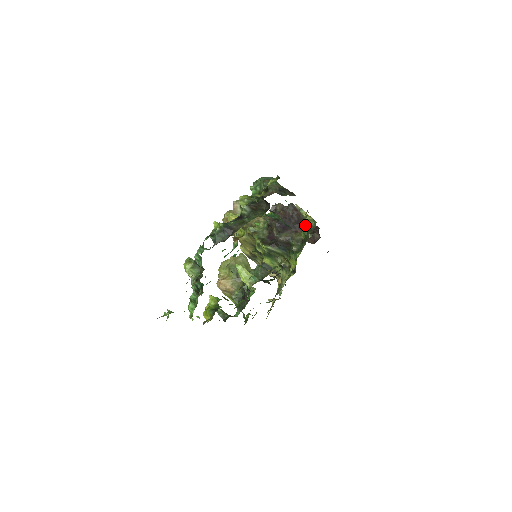
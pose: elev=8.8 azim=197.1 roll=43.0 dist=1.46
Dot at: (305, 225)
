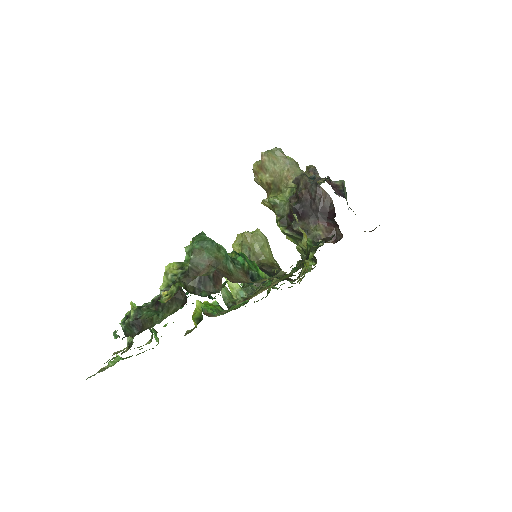
Dot at: (303, 244)
